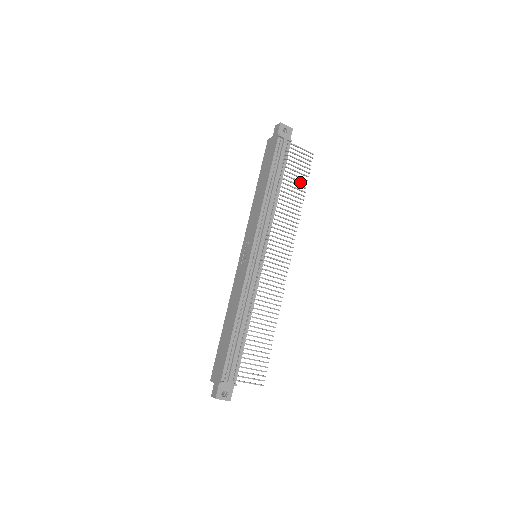
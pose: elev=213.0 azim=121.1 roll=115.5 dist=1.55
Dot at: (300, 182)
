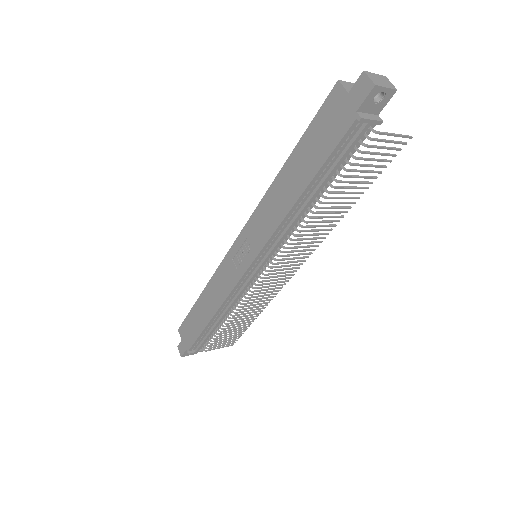
Dot at: (362, 182)
